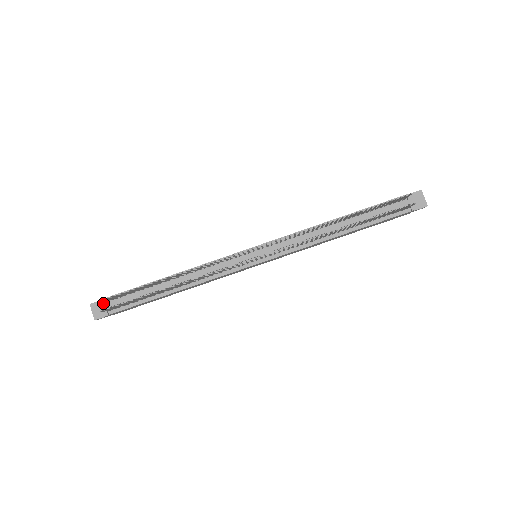
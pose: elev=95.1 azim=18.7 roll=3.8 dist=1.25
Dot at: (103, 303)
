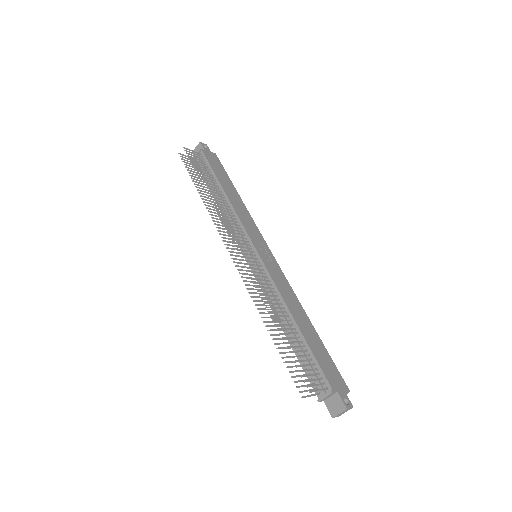
Dot at: (198, 151)
